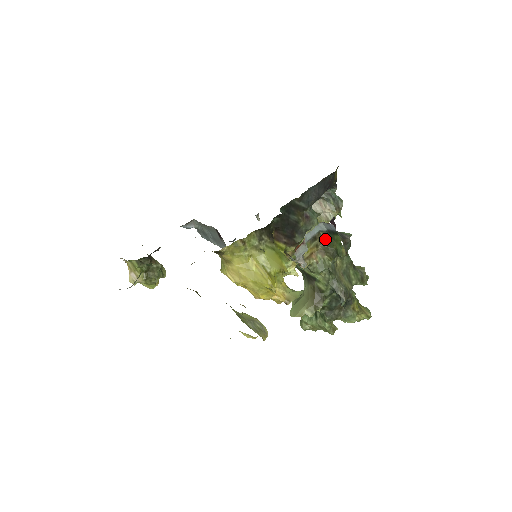
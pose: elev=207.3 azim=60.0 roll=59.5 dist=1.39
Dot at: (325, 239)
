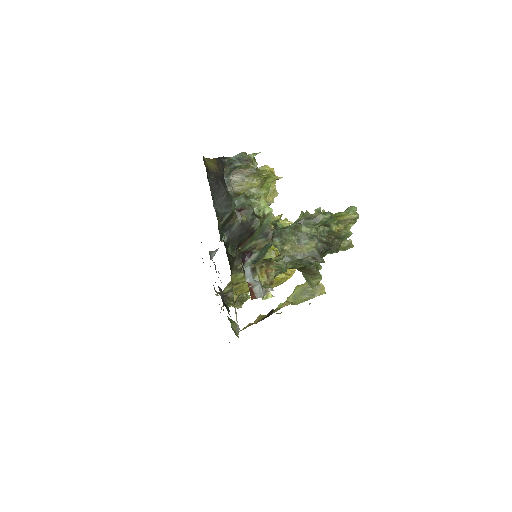
Dot at: occluded
